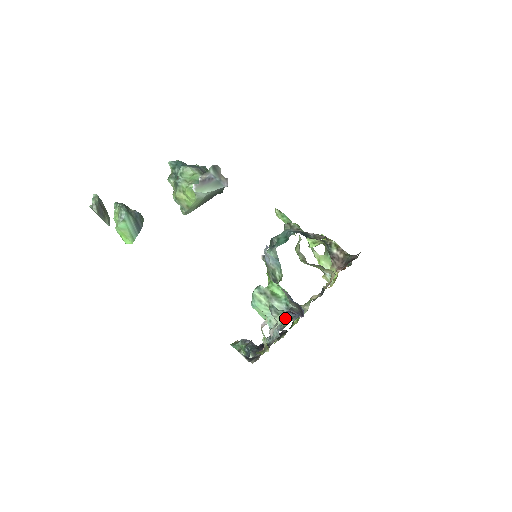
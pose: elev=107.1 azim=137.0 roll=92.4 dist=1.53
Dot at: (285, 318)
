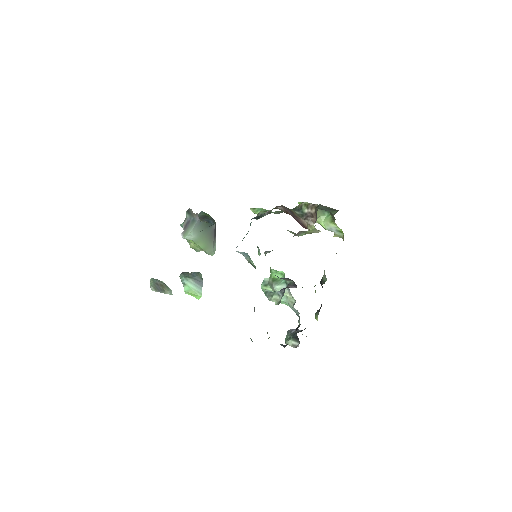
Dot at: (279, 296)
